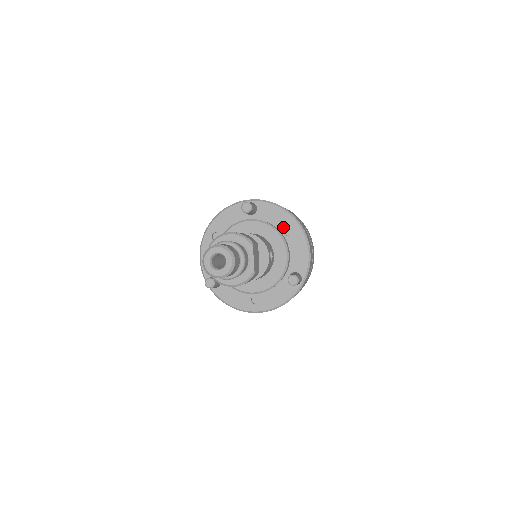
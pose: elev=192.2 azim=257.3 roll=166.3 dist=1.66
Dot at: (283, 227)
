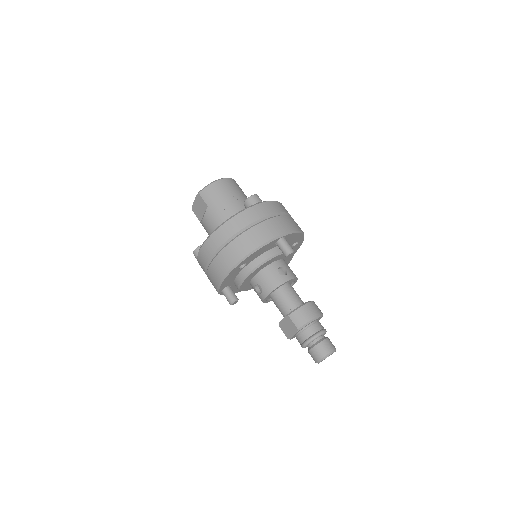
Dot at: occluded
